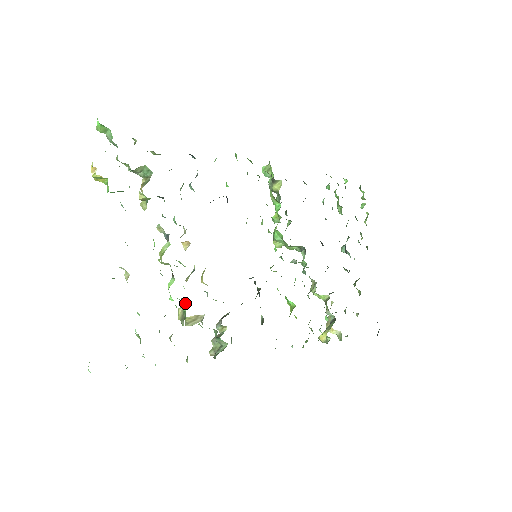
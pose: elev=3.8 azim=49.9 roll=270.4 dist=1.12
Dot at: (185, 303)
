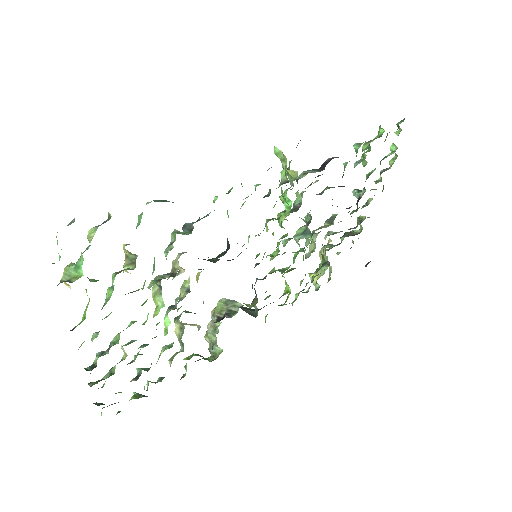
Dot at: (181, 324)
